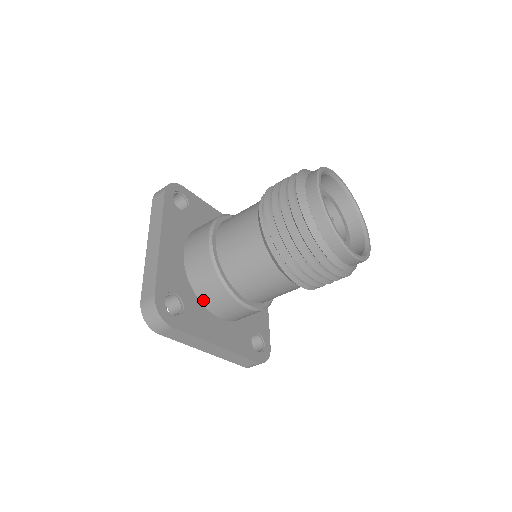
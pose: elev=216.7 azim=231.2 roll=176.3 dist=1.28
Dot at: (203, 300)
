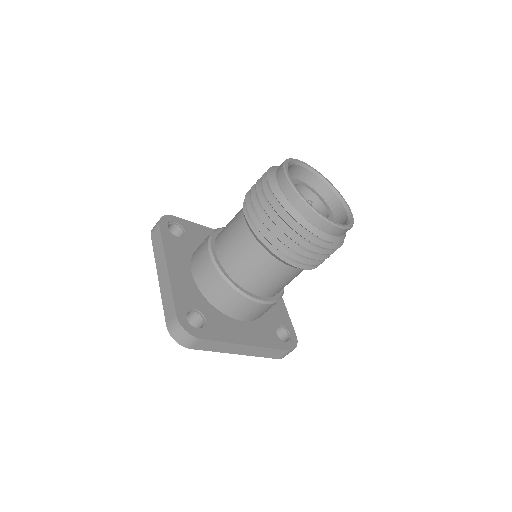
Dot at: (221, 308)
